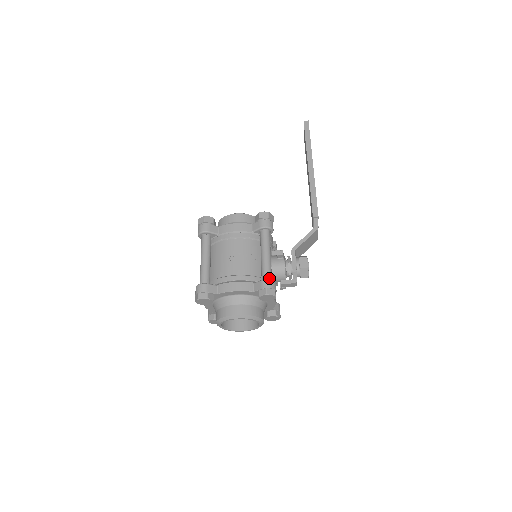
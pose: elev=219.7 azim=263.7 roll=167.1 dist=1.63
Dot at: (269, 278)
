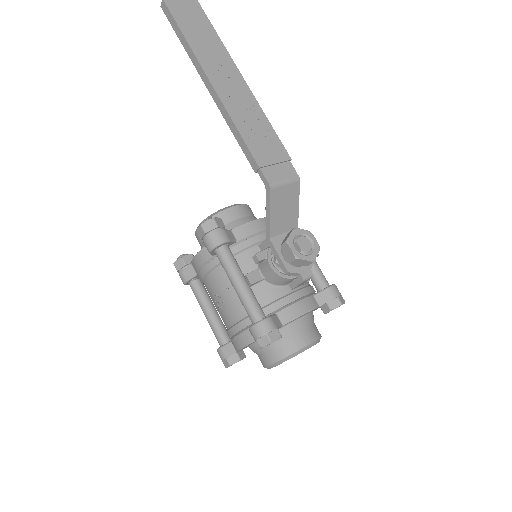
Dot at: (254, 319)
